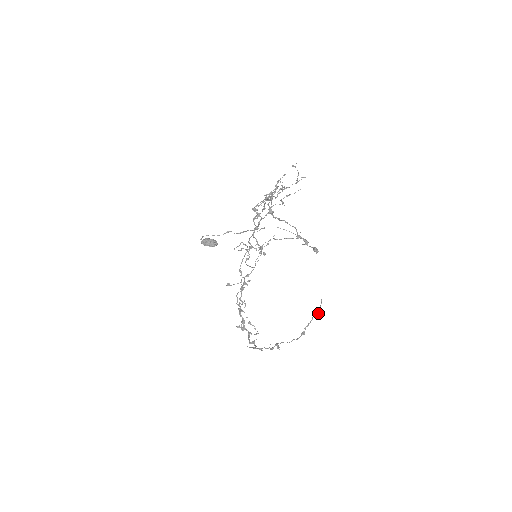
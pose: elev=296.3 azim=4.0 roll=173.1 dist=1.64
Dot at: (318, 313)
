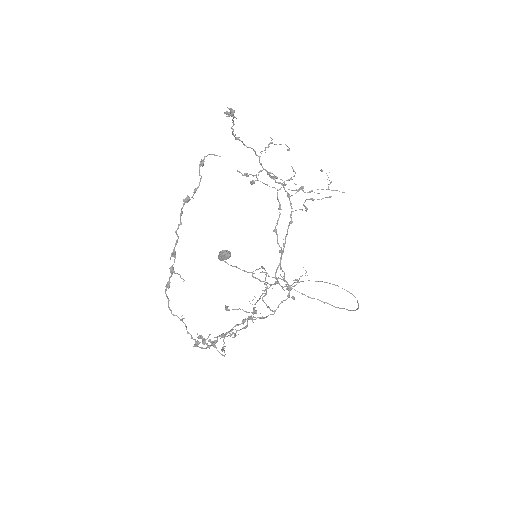
Dot at: (204, 161)
